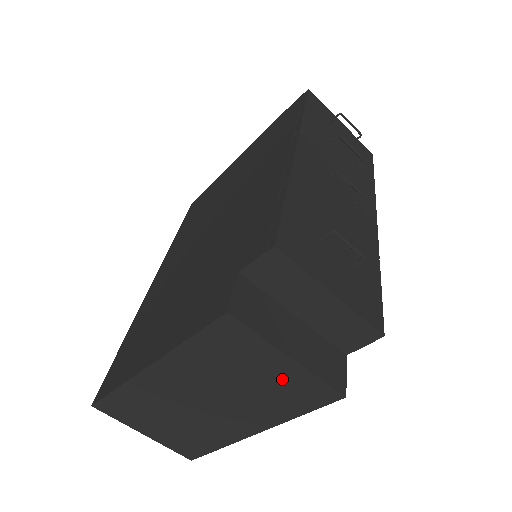
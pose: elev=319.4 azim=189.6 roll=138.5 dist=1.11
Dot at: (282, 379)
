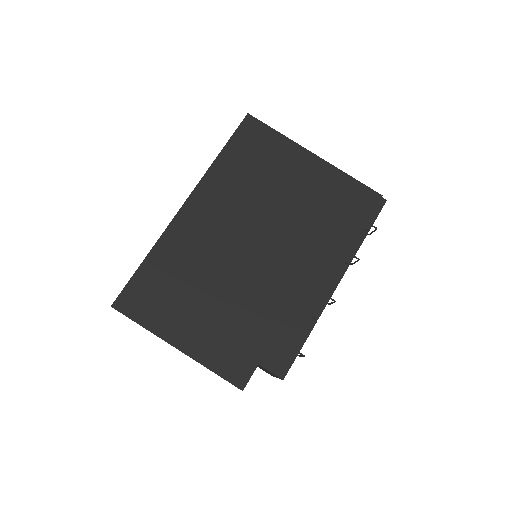
Dot at: occluded
